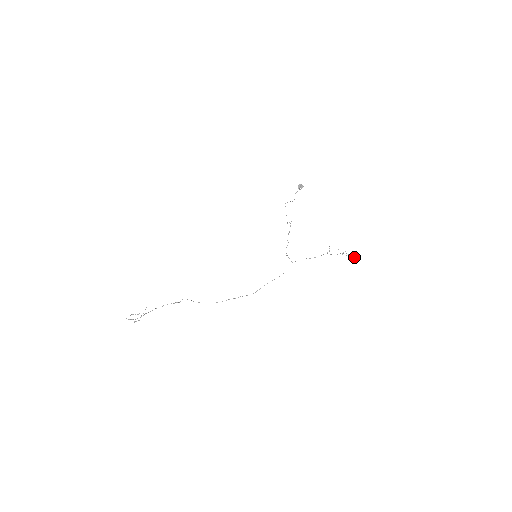
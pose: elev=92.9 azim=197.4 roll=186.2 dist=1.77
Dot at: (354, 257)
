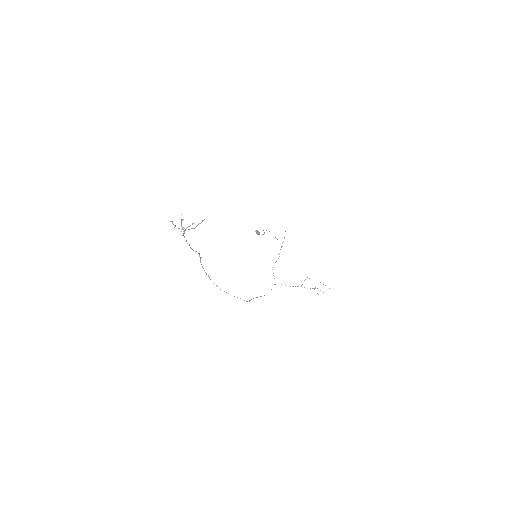
Dot at: occluded
